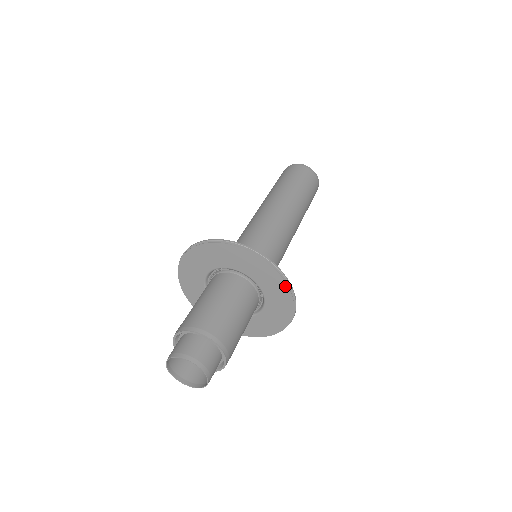
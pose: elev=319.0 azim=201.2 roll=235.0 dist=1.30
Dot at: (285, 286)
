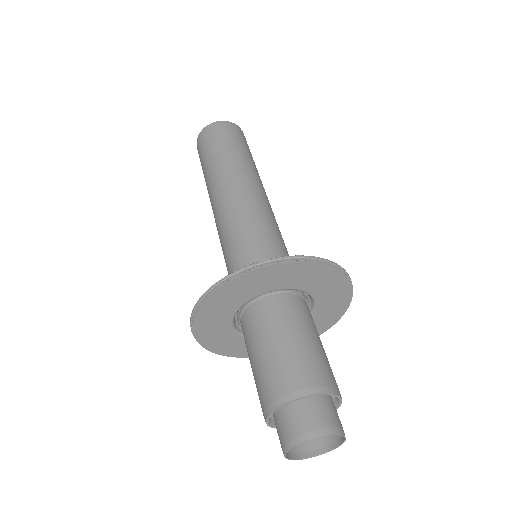
Dot at: (339, 274)
